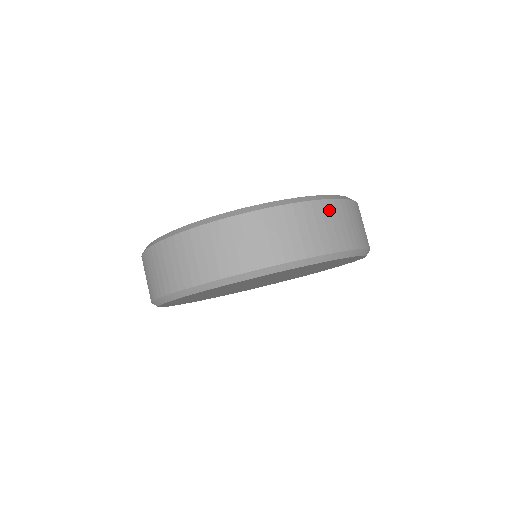
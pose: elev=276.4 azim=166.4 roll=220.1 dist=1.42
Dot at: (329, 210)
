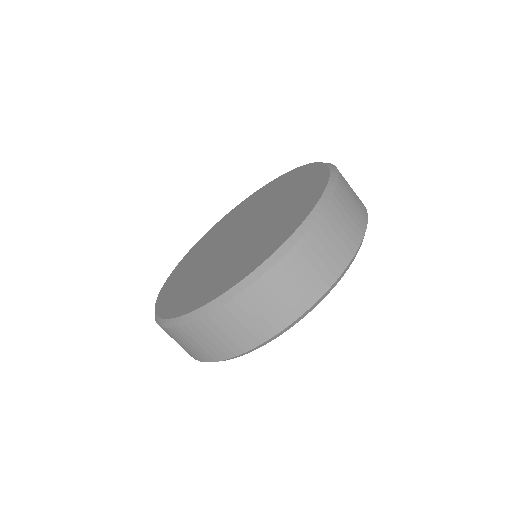
Dot at: (328, 223)
